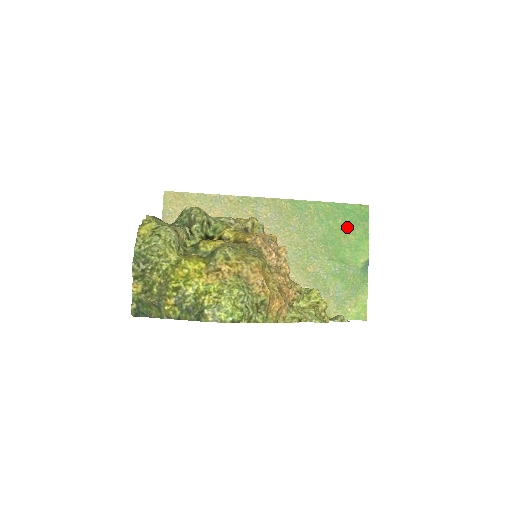
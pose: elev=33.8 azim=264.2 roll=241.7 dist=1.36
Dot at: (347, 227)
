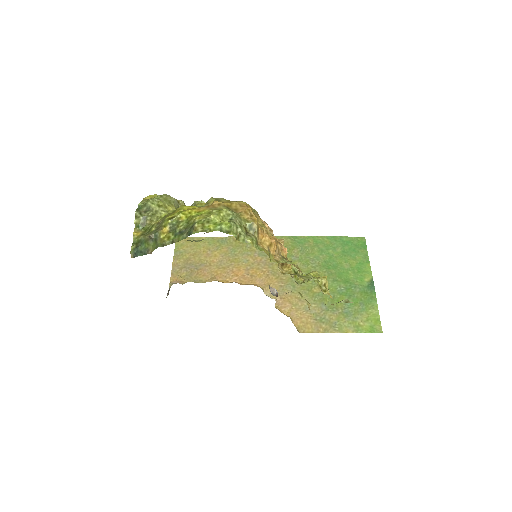
Dot at: (347, 254)
